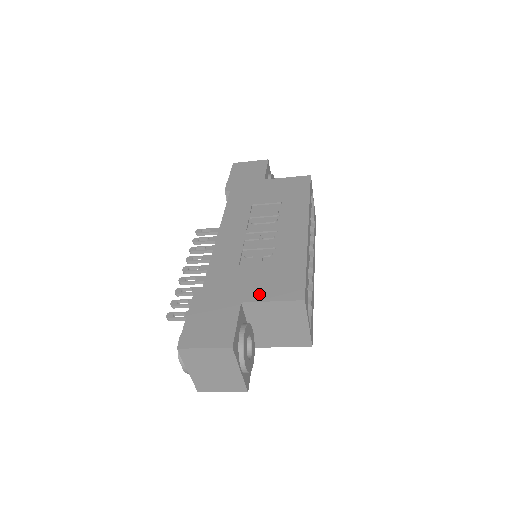
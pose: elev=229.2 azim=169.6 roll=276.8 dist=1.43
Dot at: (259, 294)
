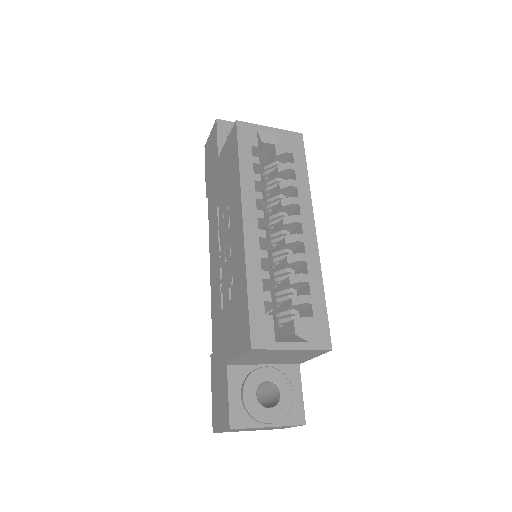
Dot at: (232, 349)
